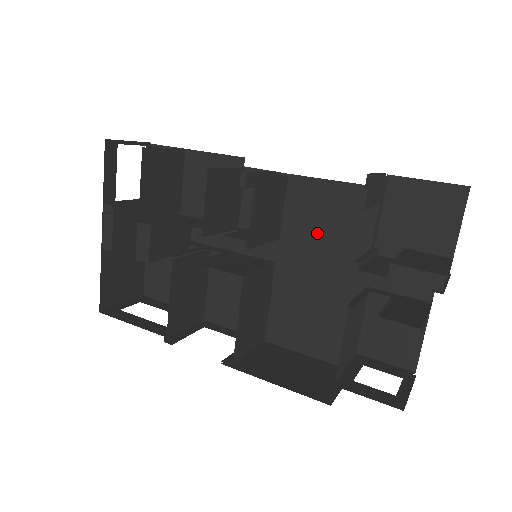
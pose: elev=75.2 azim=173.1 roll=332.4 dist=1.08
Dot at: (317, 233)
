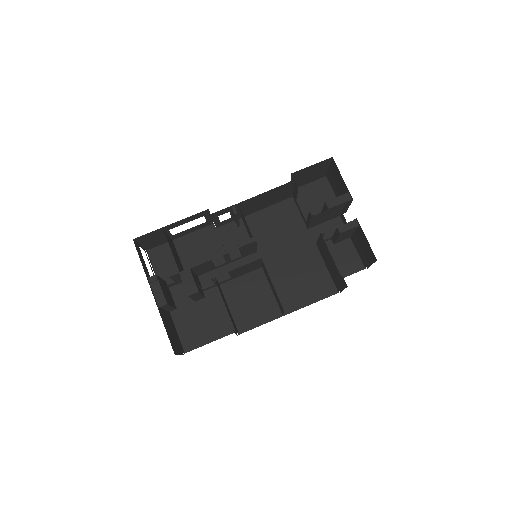
Dot at: (275, 235)
